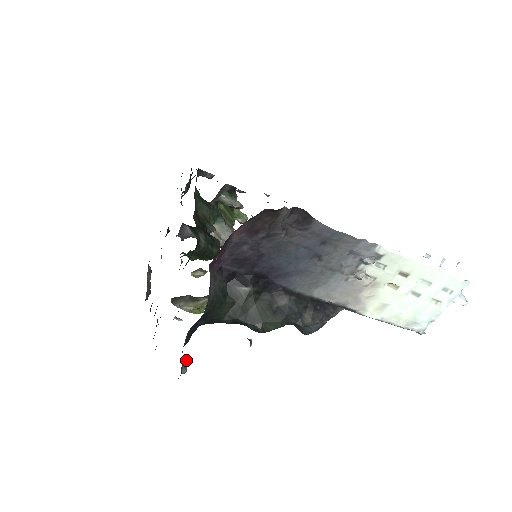
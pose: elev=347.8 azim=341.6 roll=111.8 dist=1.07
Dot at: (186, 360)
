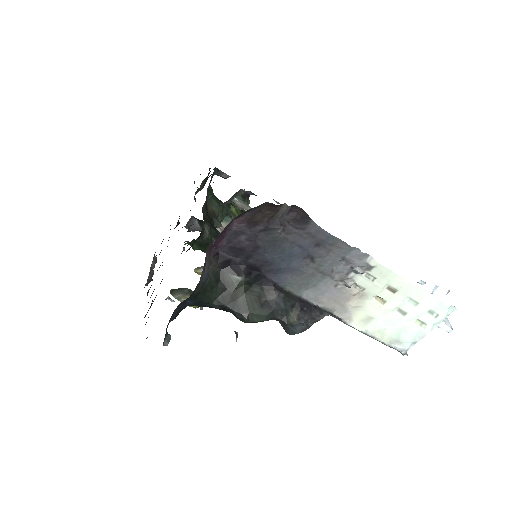
Dot at: occluded
